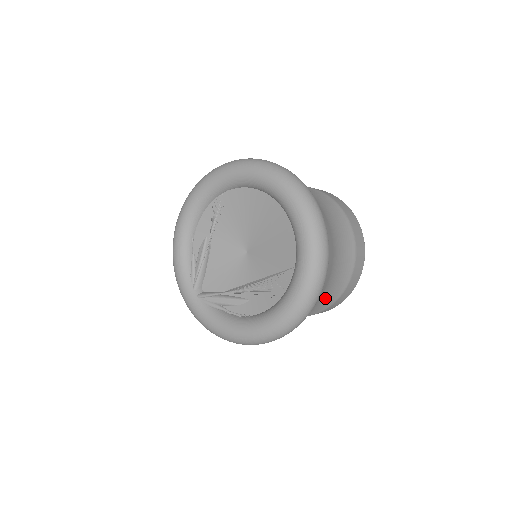
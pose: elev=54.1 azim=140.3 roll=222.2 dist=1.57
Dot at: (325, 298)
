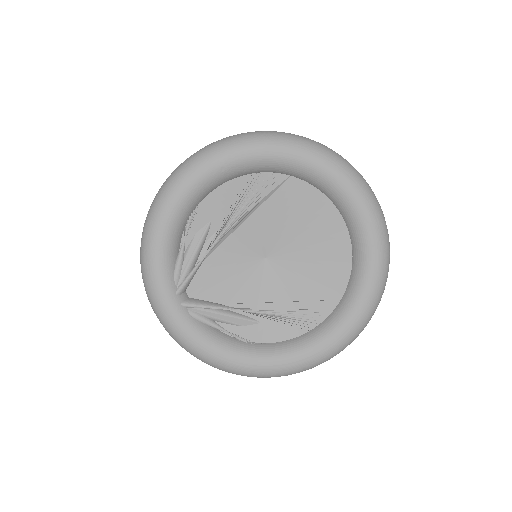
Dot at: occluded
